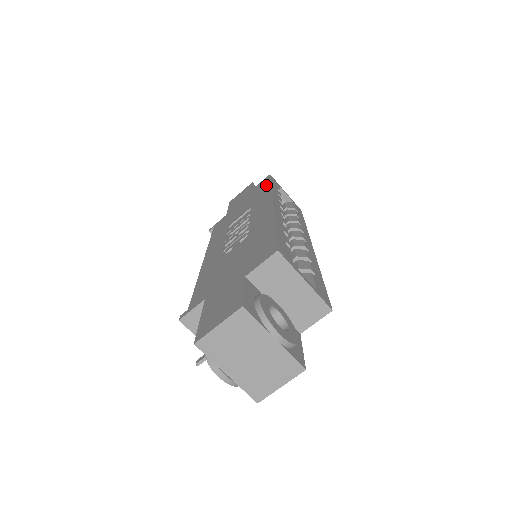
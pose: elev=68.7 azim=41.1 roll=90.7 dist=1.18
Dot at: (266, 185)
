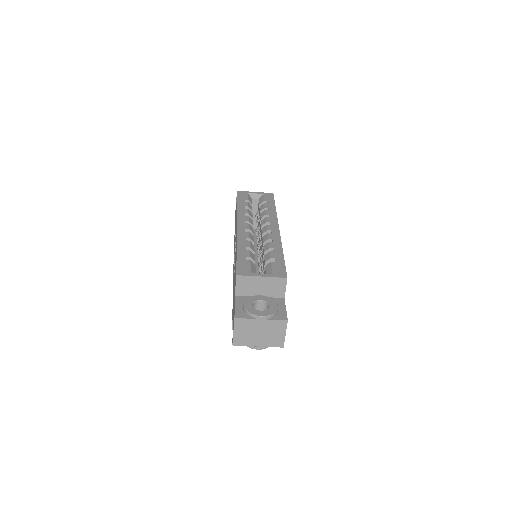
Dot at: occluded
